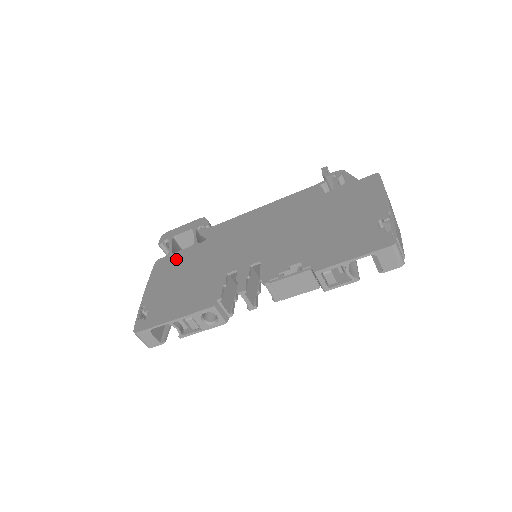
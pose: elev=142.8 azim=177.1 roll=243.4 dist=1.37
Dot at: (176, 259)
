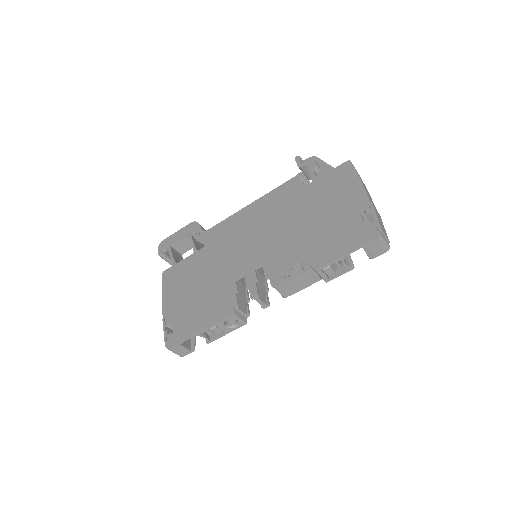
Dot at: (182, 269)
